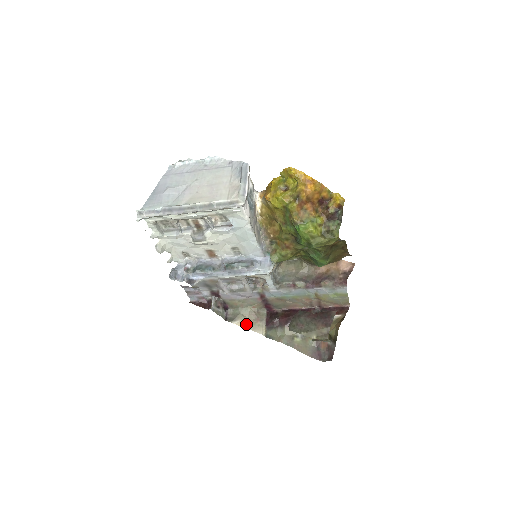
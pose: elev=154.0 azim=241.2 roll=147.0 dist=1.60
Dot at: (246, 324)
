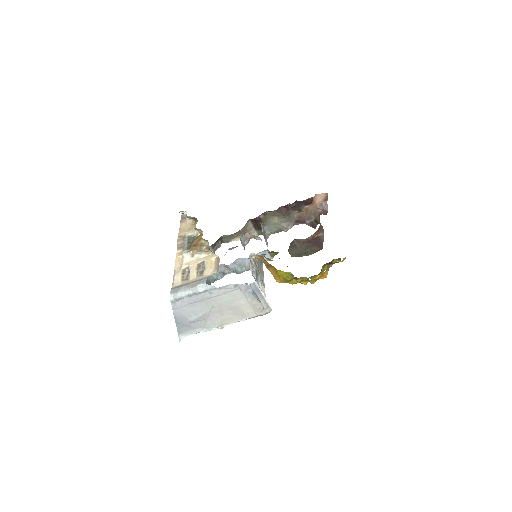
Dot at: occluded
